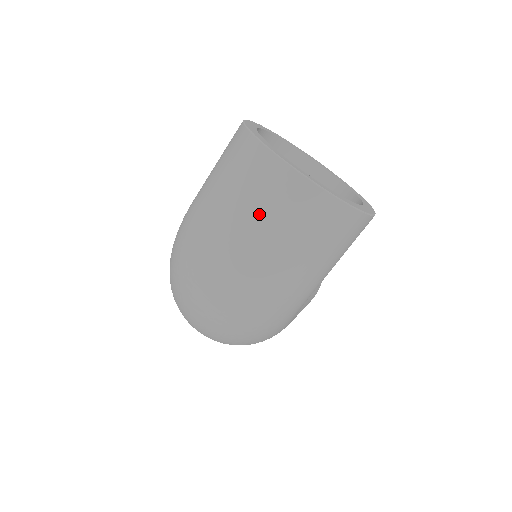
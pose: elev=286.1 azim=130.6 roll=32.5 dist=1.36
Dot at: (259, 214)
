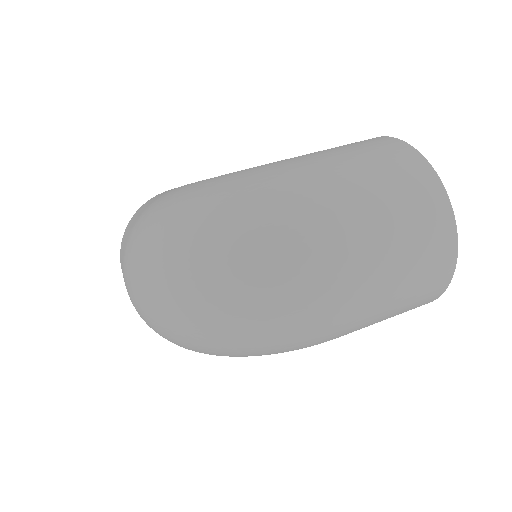
Dot at: (404, 248)
